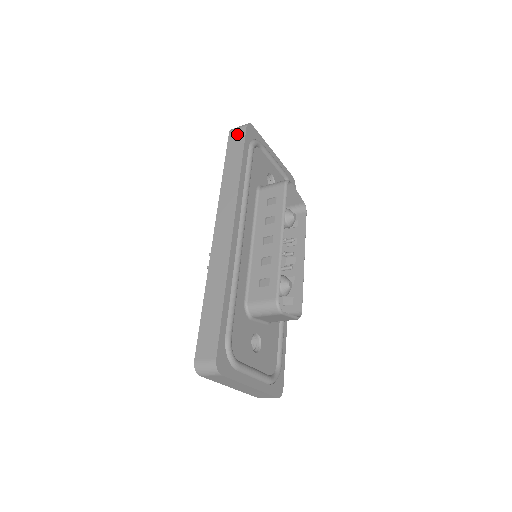
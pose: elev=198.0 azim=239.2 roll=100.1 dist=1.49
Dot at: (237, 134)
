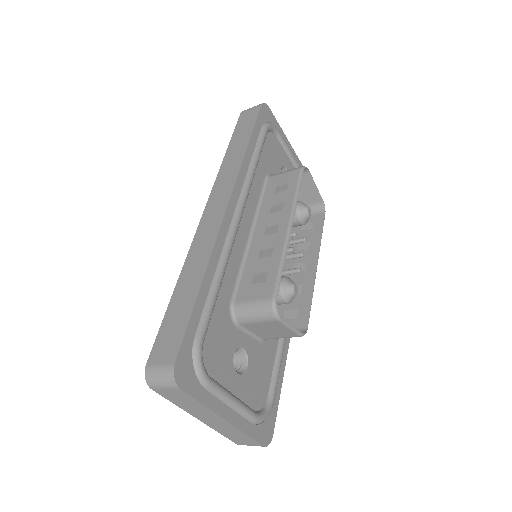
Dot at: (249, 113)
